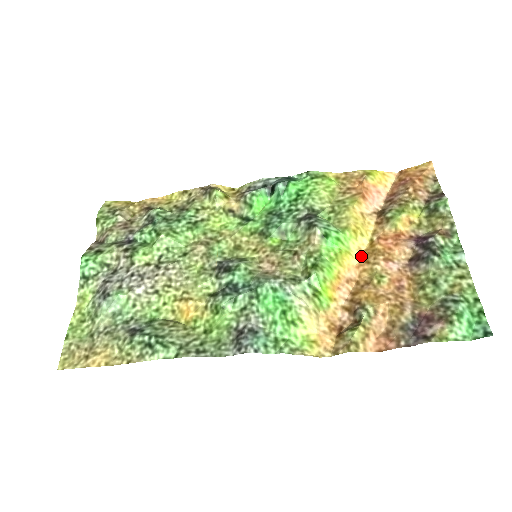
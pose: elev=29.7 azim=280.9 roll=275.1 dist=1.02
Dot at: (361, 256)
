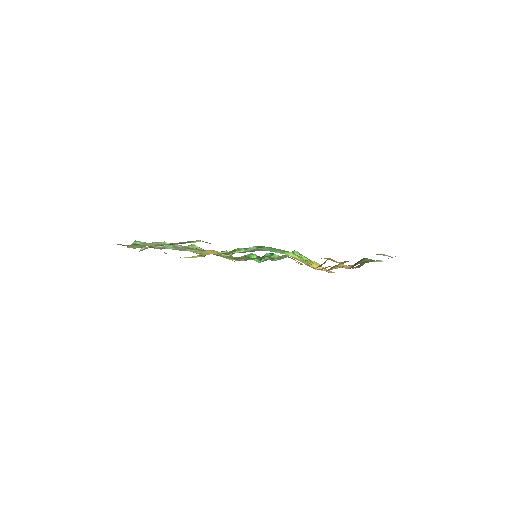
Dot at: (321, 270)
